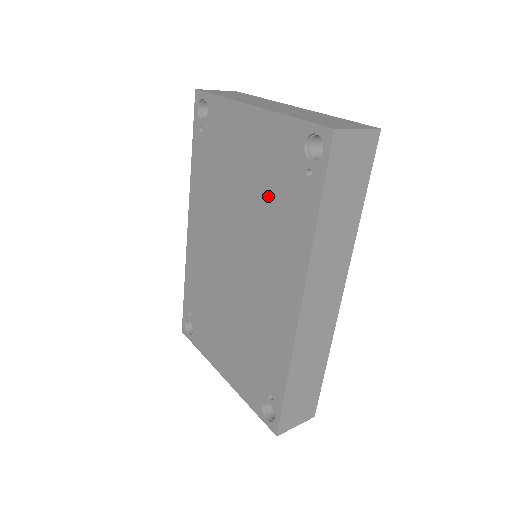
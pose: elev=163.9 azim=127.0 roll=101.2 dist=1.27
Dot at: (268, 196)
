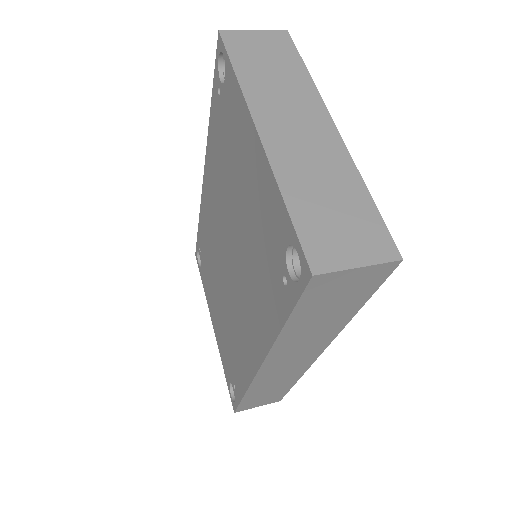
Dot at: (254, 247)
